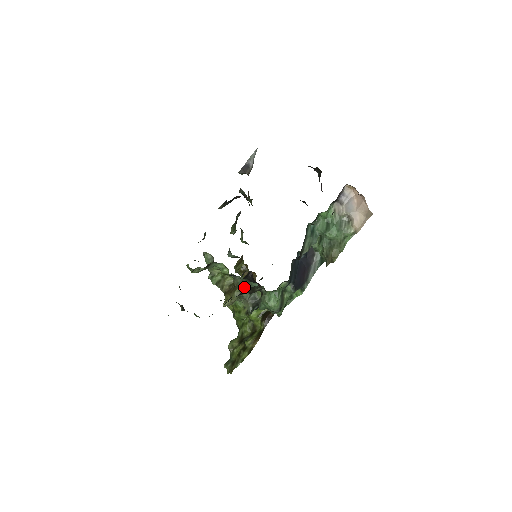
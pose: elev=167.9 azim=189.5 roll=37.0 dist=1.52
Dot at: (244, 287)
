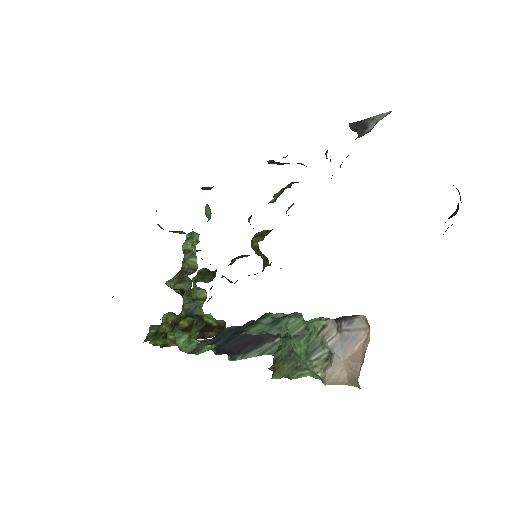
Dot at: (187, 289)
